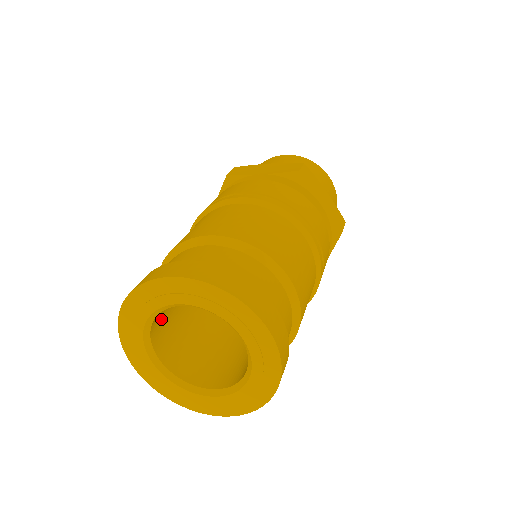
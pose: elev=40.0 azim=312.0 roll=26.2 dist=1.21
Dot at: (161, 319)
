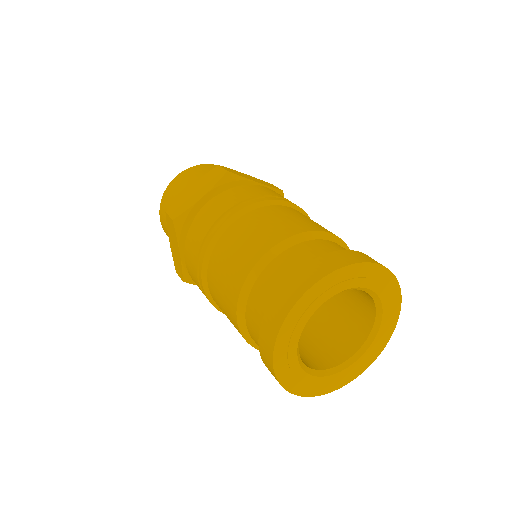
Dot at: occluded
